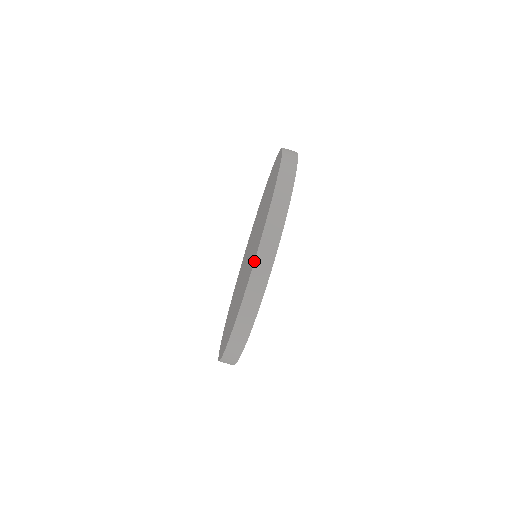
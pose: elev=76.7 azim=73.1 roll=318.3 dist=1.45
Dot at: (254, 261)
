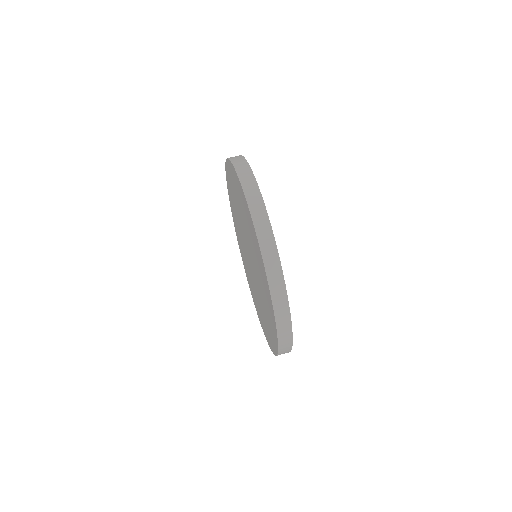
Dot at: (272, 304)
